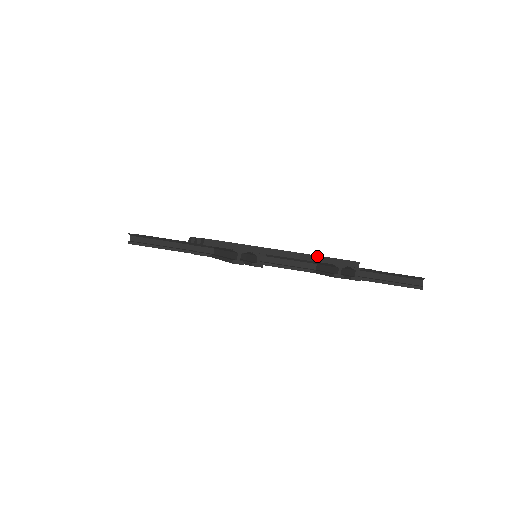
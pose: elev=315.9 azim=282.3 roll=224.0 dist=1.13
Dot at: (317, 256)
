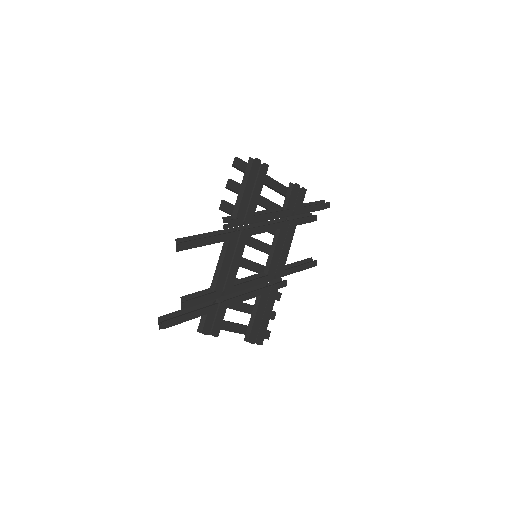
Dot at: (281, 185)
